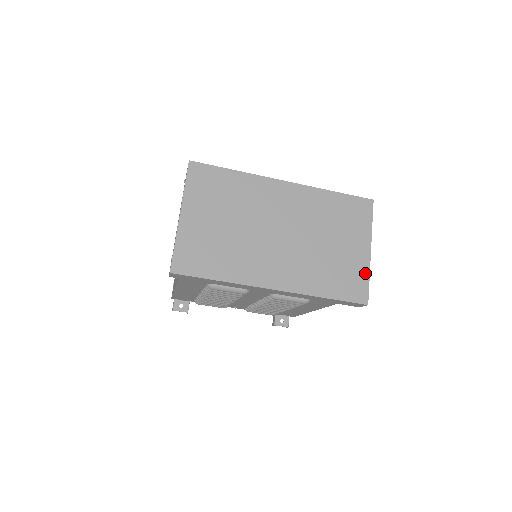
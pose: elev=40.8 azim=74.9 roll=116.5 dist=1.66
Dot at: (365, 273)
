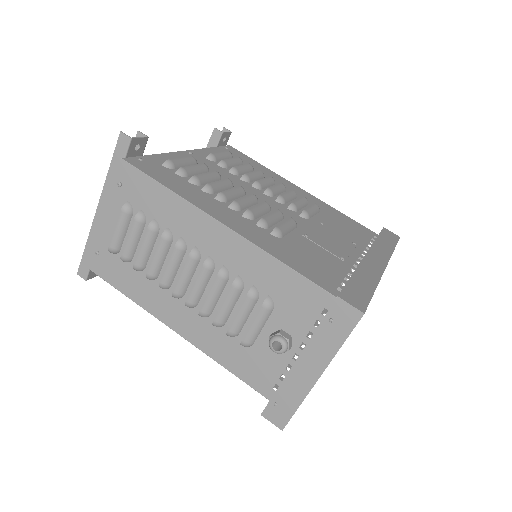
Dot at: occluded
